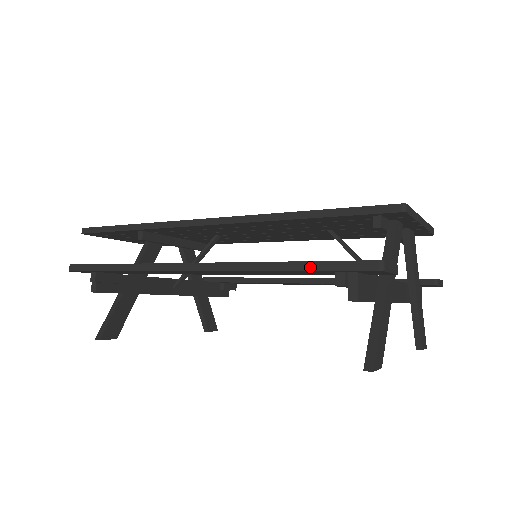
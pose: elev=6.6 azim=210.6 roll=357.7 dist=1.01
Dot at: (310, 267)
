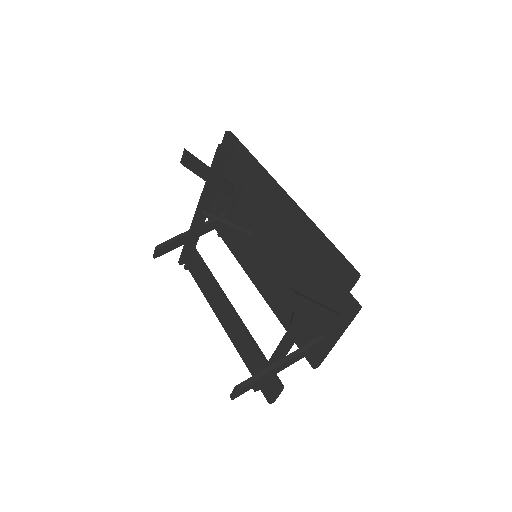
Dot at: (332, 245)
